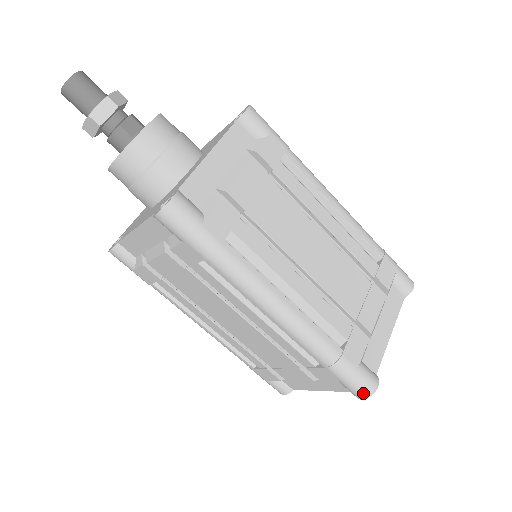
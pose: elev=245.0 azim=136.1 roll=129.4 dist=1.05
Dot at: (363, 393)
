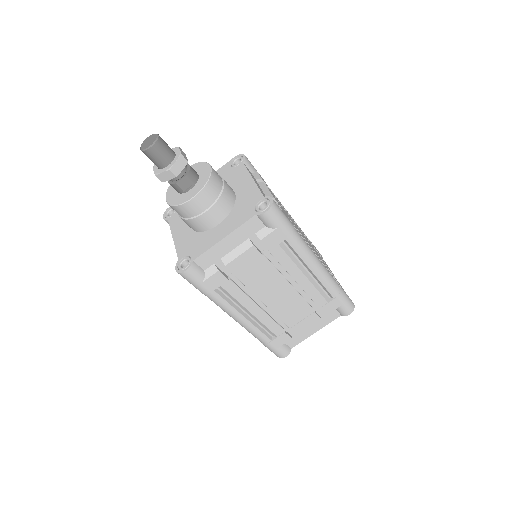
Dot at: (276, 355)
